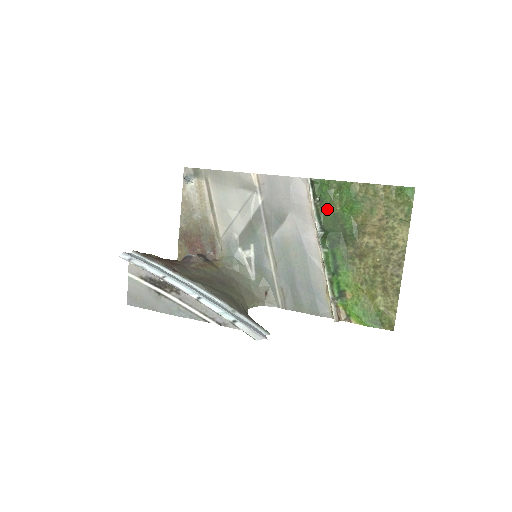
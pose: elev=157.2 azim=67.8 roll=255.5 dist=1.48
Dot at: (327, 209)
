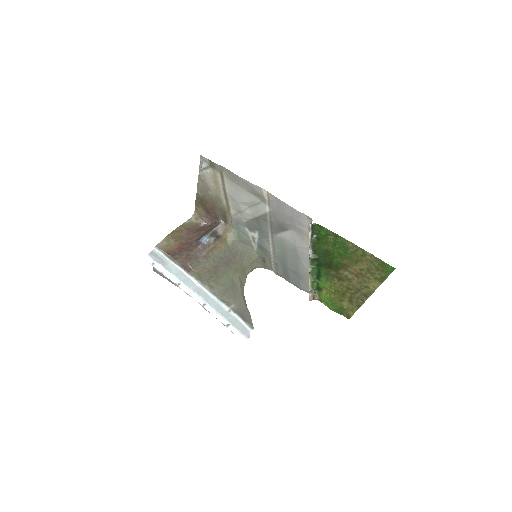
Dot at: (321, 245)
